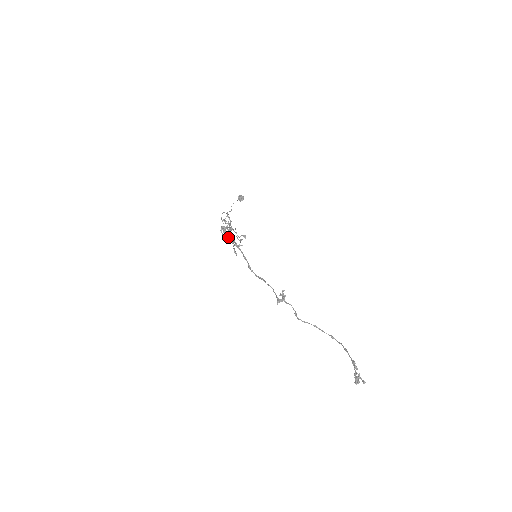
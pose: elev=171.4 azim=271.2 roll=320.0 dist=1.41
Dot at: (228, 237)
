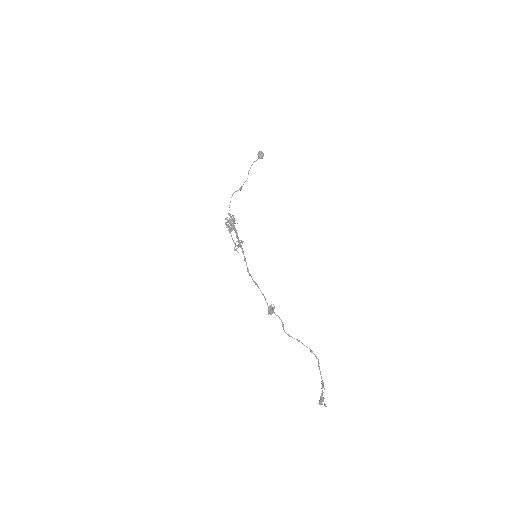
Dot at: (231, 235)
